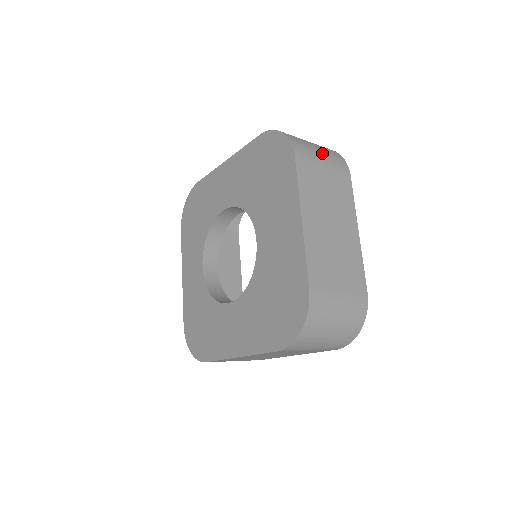
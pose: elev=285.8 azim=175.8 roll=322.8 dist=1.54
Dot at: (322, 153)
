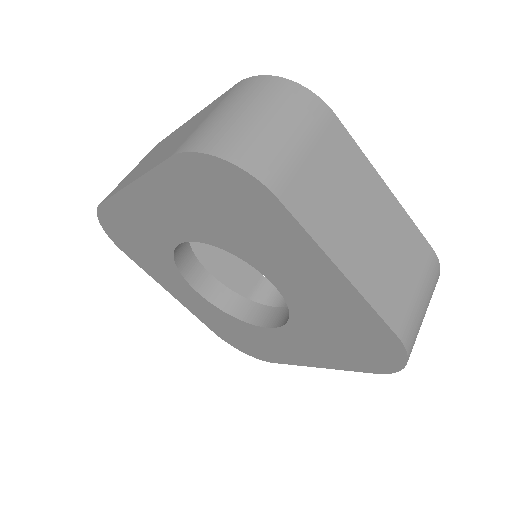
Dot at: (288, 127)
